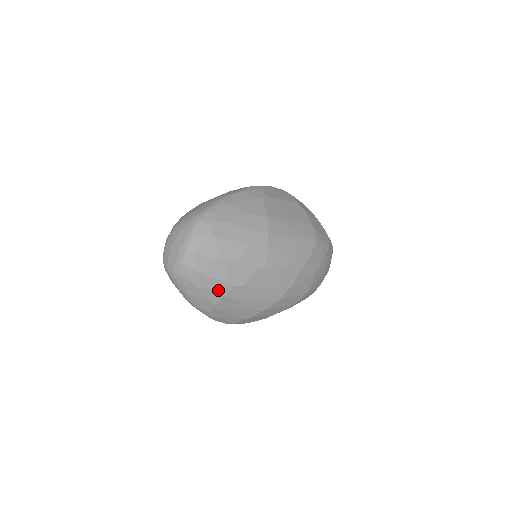
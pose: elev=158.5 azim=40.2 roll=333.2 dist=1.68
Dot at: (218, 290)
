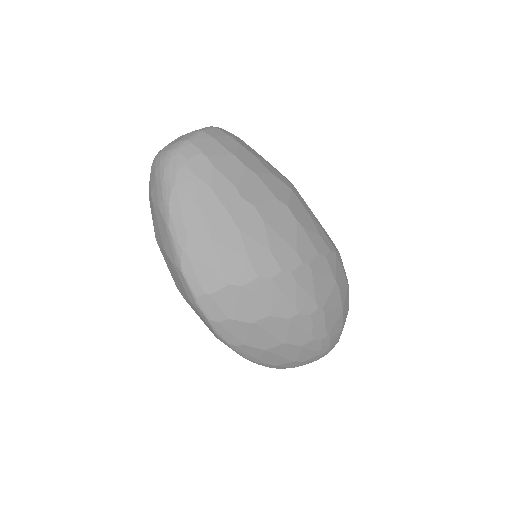
Dot at: (219, 192)
